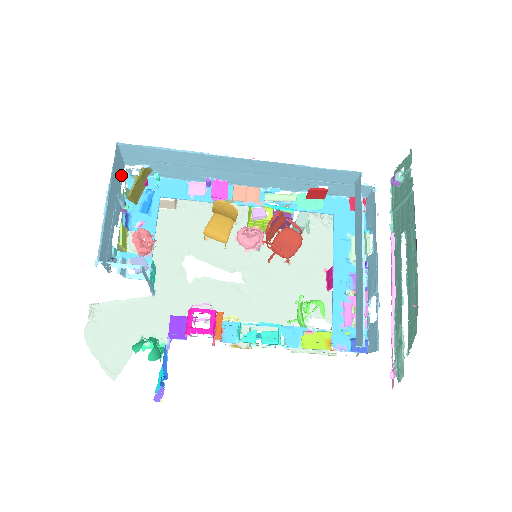
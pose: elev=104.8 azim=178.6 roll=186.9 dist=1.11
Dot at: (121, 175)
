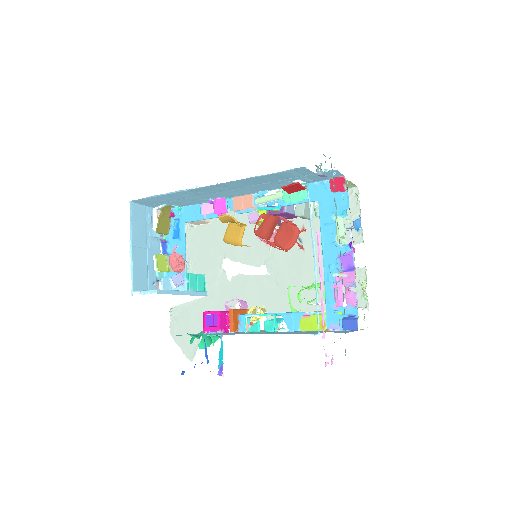
Dot at: (149, 218)
